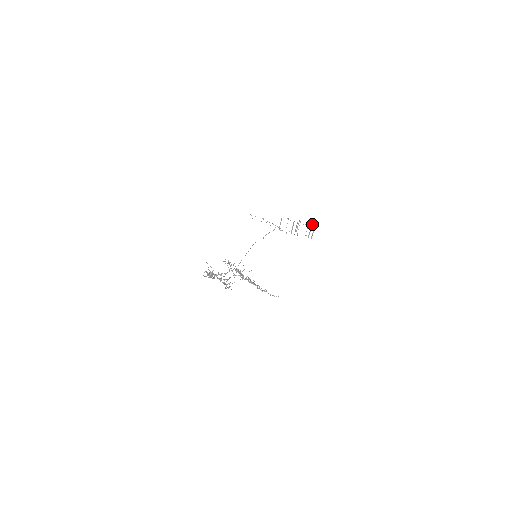
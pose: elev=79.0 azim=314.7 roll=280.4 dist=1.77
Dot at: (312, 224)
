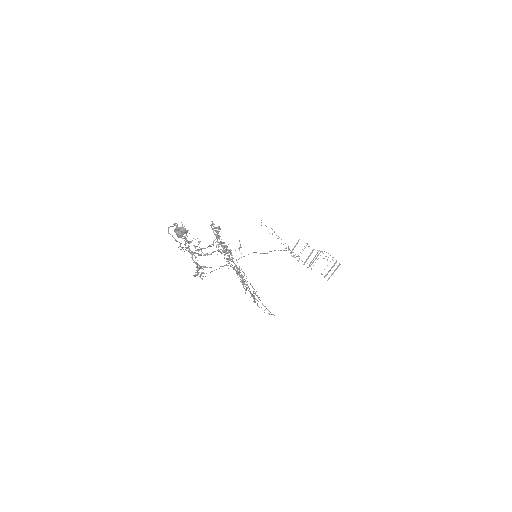
Dot at: (336, 261)
